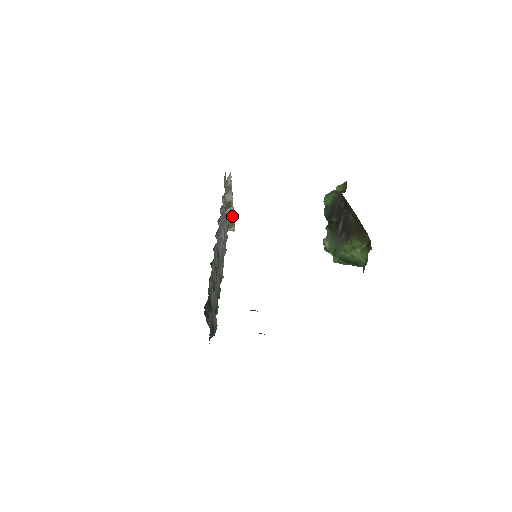
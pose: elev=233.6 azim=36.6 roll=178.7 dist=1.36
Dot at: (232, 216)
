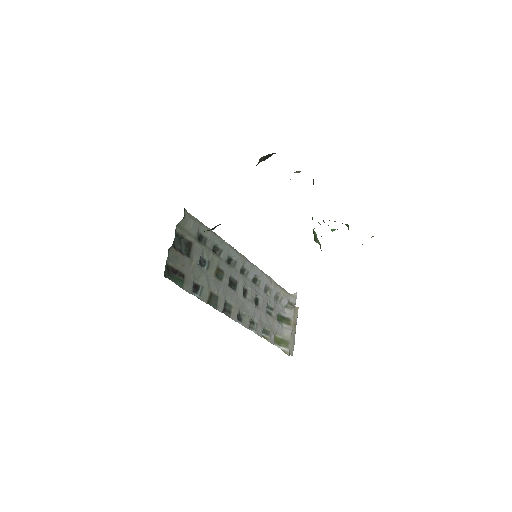
Dot at: (288, 336)
